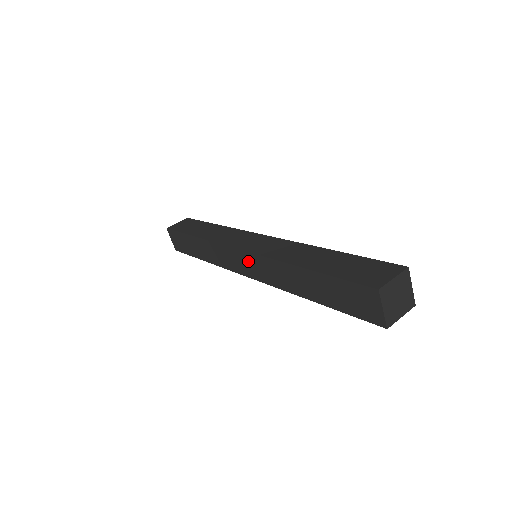
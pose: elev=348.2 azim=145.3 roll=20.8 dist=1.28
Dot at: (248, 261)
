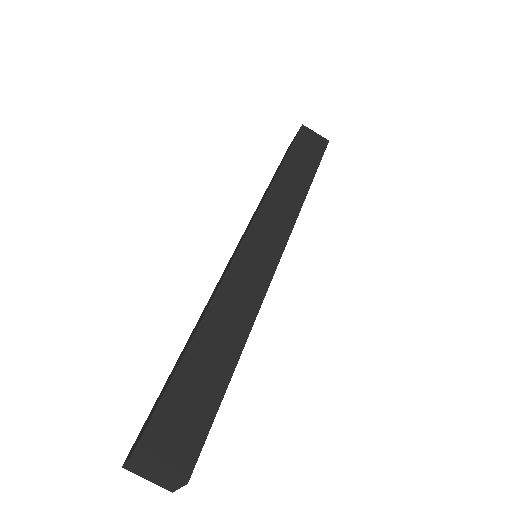
Dot at: occluded
